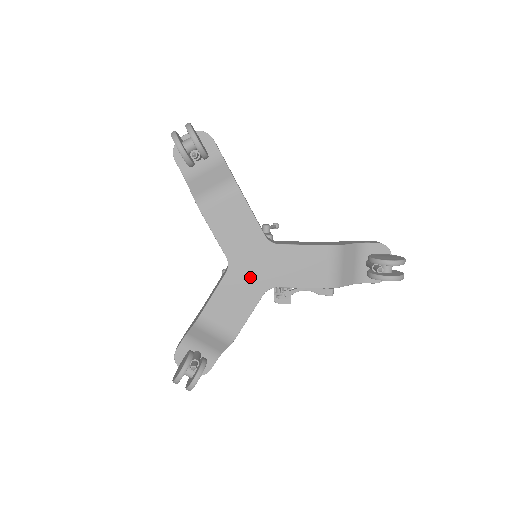
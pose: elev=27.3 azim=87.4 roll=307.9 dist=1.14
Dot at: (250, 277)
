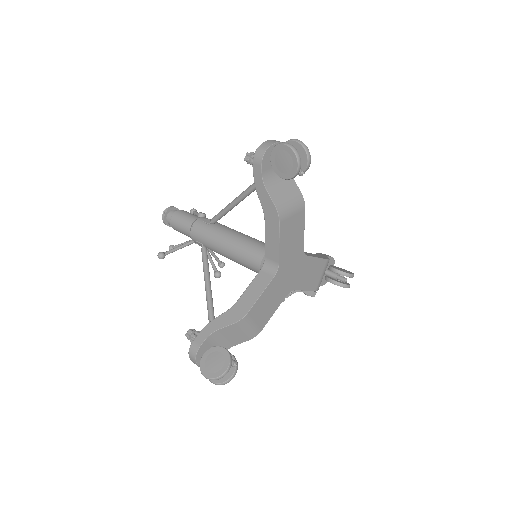
Dot at: (285, 281)
